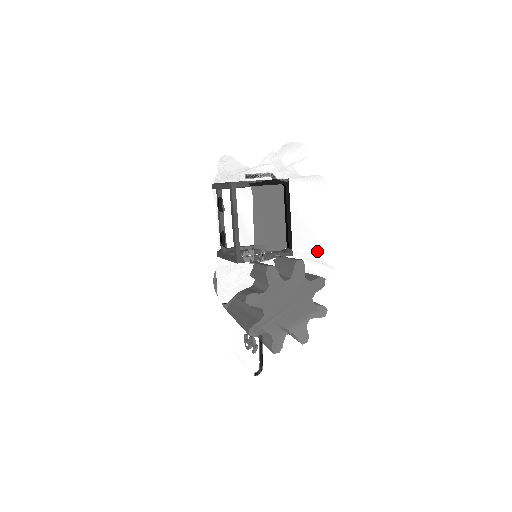
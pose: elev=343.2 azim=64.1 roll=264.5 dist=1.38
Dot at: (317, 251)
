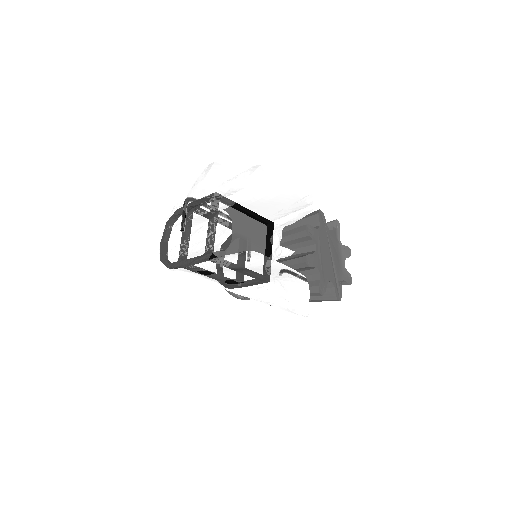
Dot at: (303, 207)
